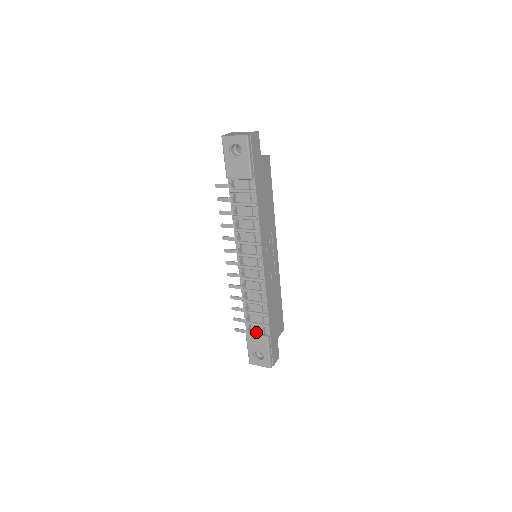
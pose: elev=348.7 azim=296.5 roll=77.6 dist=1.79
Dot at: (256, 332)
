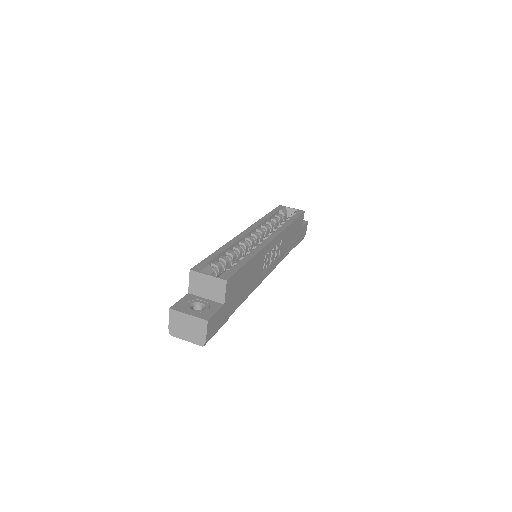
Dot at: occluded
